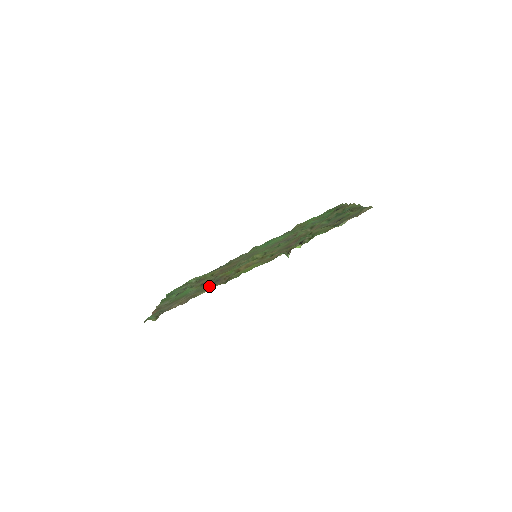
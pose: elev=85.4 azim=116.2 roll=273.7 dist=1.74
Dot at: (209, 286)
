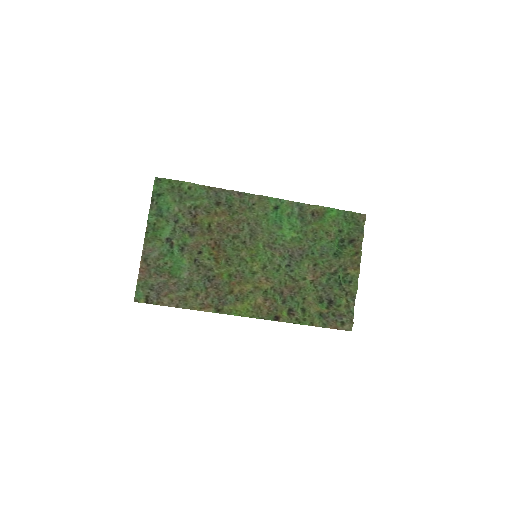
Dot at: (202, 288)
